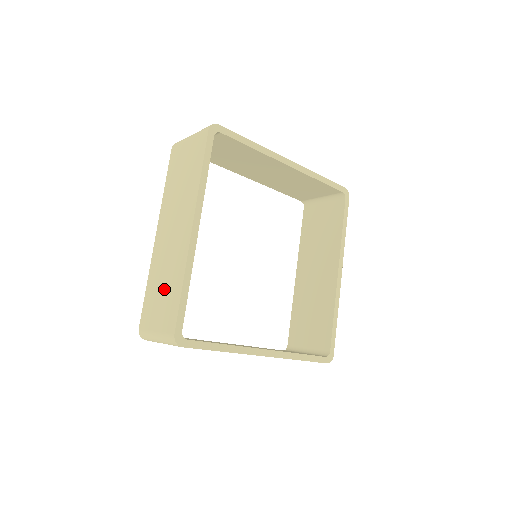
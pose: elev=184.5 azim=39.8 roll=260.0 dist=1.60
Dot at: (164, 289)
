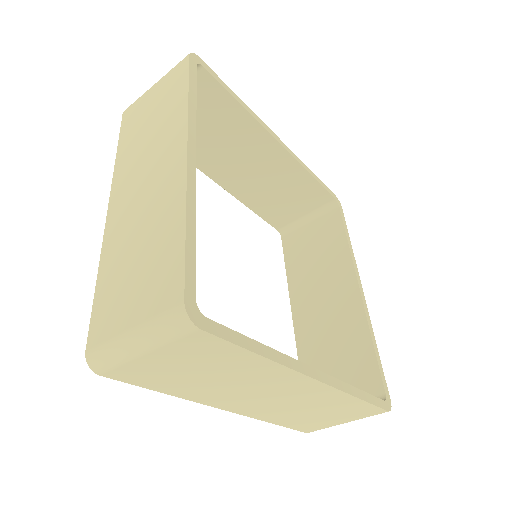
Dot at: (141, 256)
